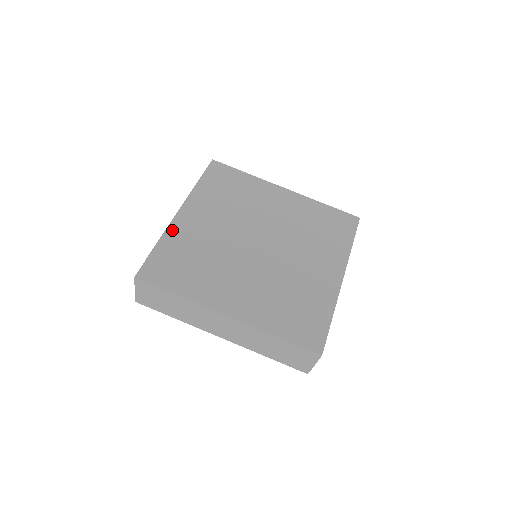
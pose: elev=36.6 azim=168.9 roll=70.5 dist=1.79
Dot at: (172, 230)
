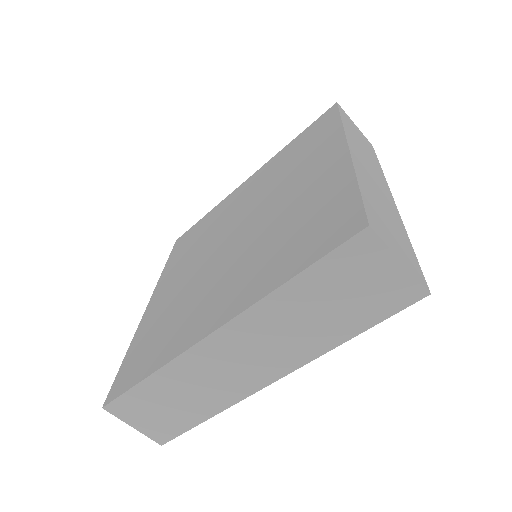
Dot at: (142, 325)
